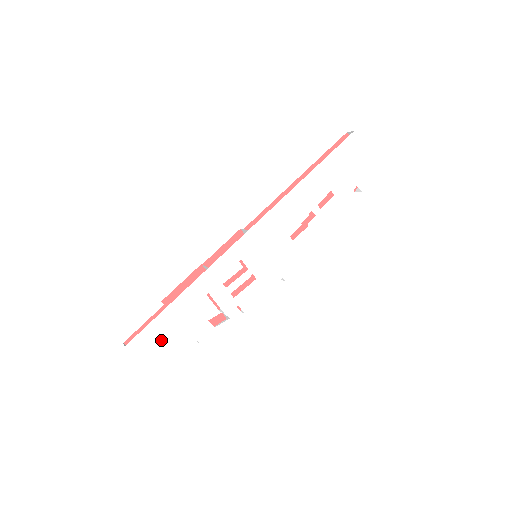
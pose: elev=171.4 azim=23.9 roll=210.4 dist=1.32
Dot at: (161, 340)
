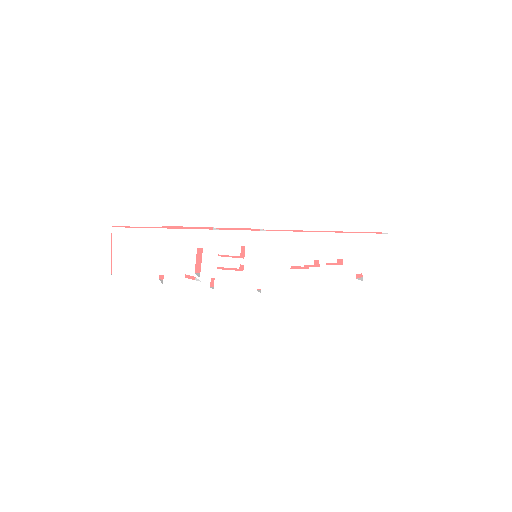
Dot at: (141, 248)
